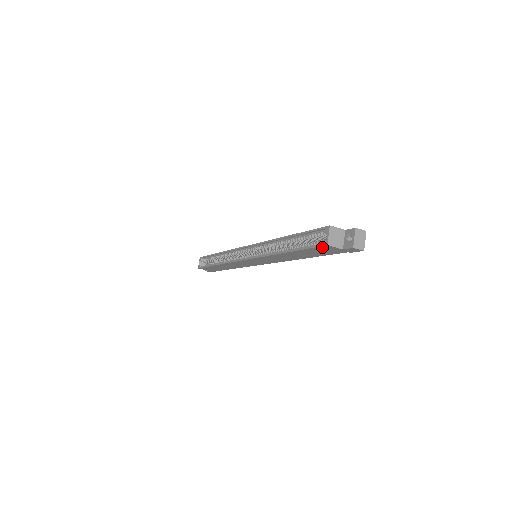
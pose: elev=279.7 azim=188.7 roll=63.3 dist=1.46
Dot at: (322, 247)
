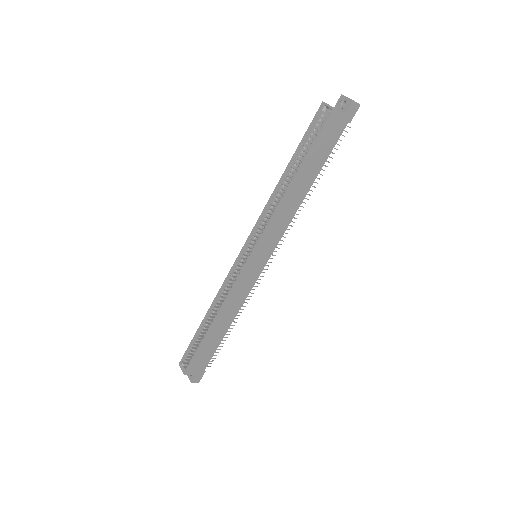
Dot at: (329, 121)
